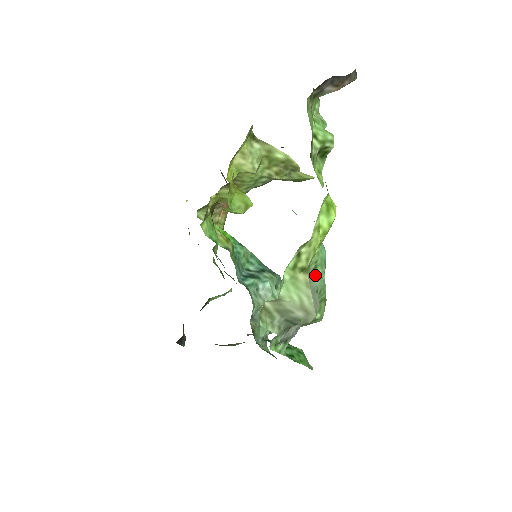
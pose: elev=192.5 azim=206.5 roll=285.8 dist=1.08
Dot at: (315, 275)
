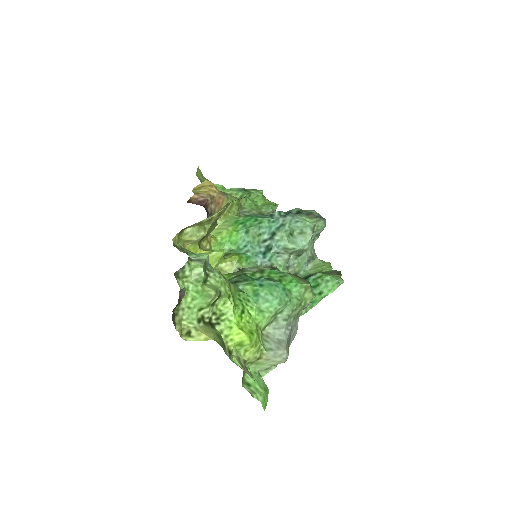
Dot at: (280, 312)
